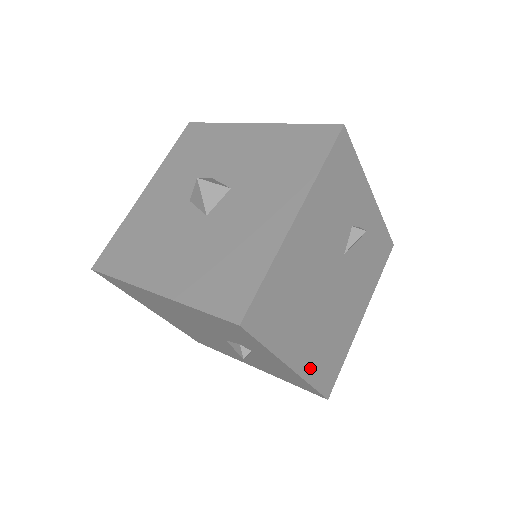
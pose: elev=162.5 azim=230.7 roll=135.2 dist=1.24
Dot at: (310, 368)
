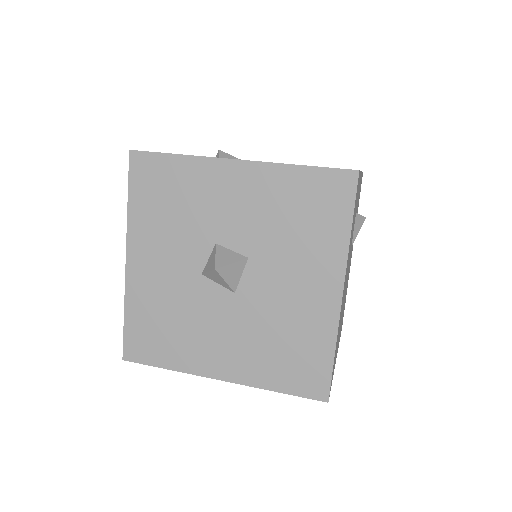
Dot at: occluded
